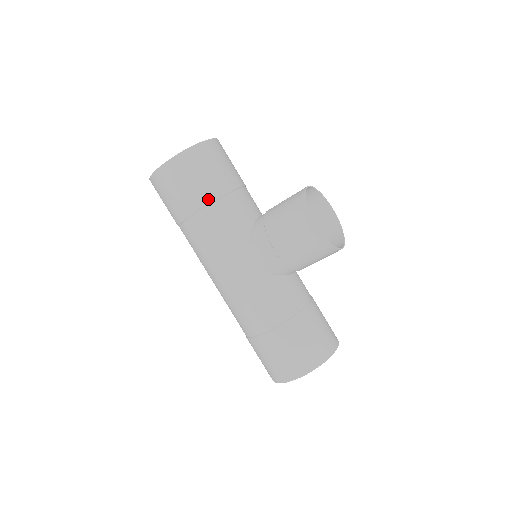
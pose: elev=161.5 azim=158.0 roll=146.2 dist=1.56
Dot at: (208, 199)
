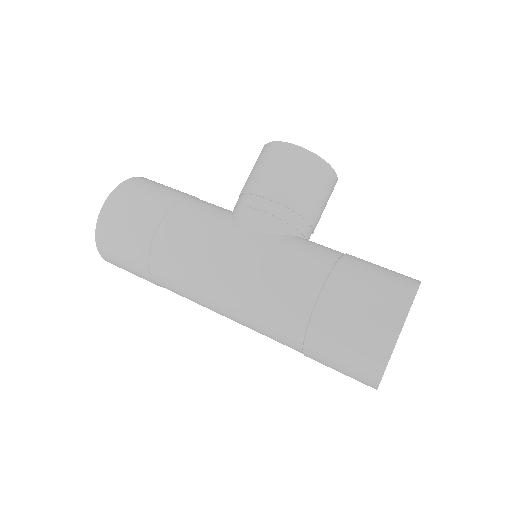
Dot at: (169, 203)
